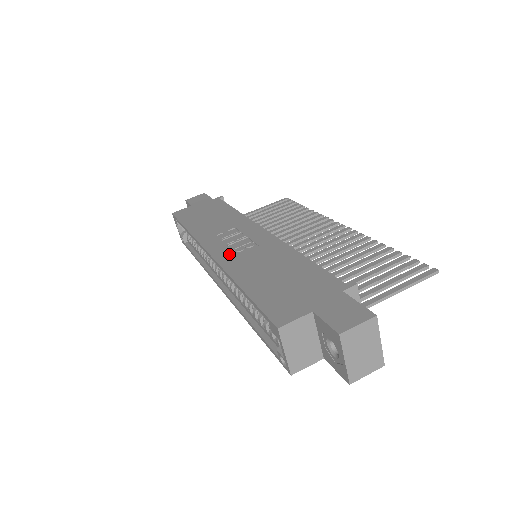
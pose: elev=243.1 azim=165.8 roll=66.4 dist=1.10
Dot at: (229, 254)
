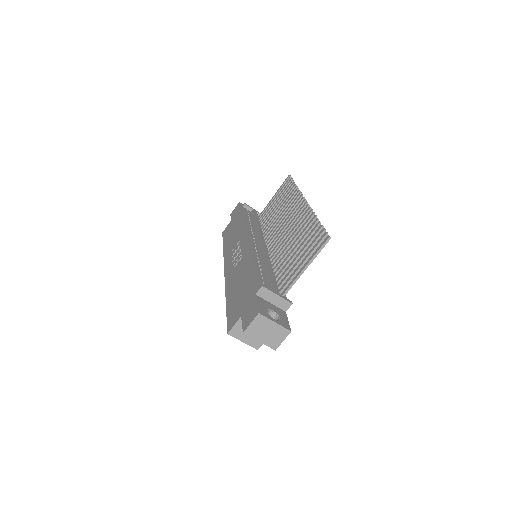
Dot at: (230, 271)
